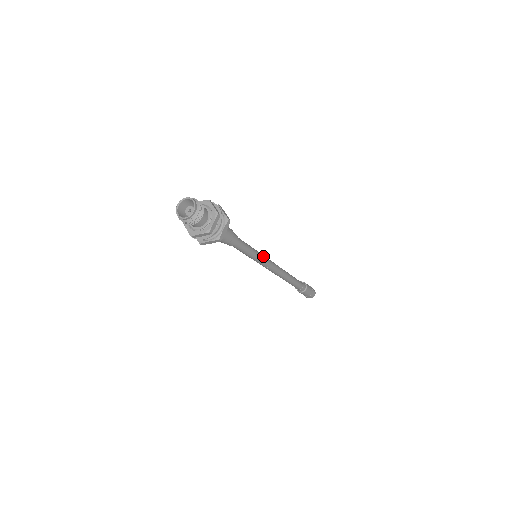
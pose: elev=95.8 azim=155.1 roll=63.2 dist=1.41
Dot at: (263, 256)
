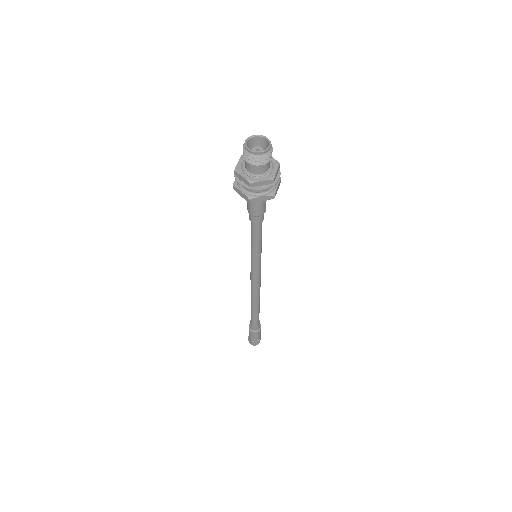
Dot at: (260, 263)
